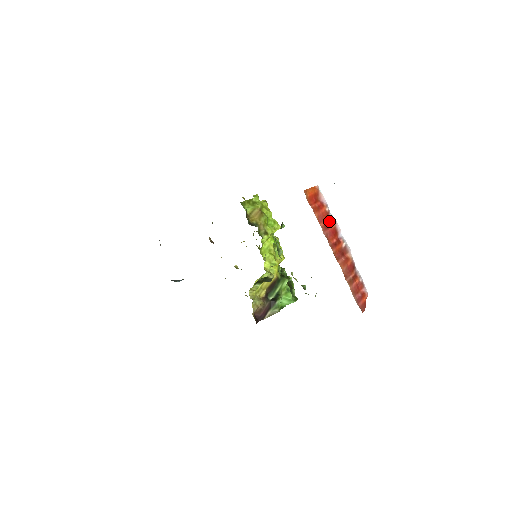
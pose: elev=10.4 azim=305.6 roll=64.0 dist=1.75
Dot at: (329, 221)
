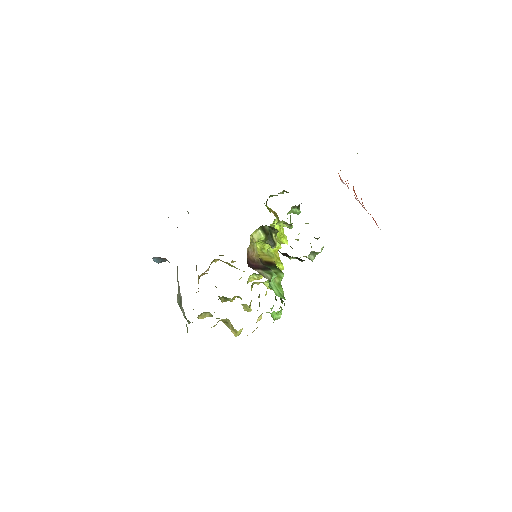
Dot at: occluded
